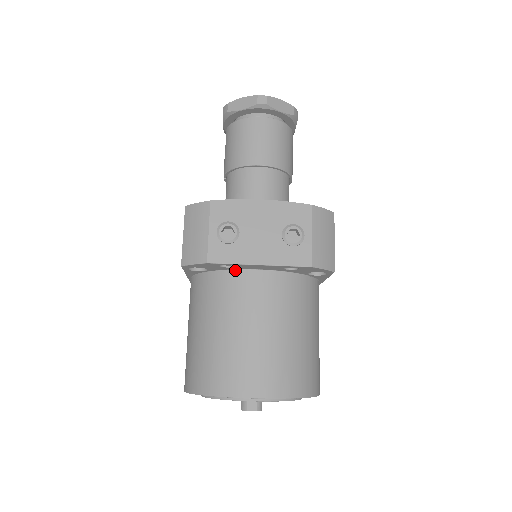
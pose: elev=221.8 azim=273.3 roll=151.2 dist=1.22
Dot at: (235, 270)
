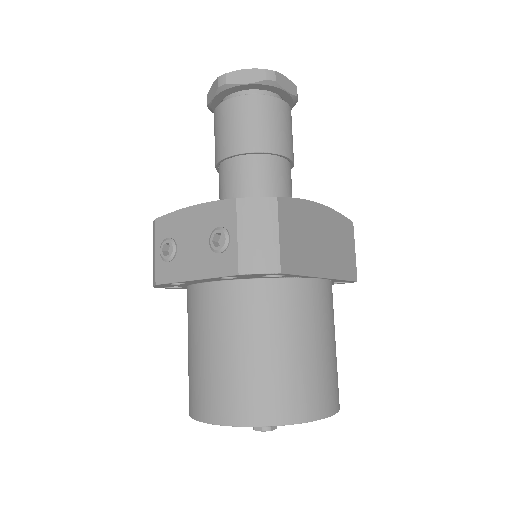
Dot at: (194, 285)
